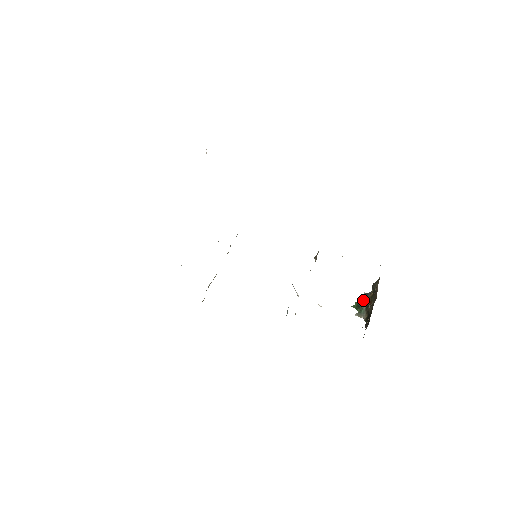
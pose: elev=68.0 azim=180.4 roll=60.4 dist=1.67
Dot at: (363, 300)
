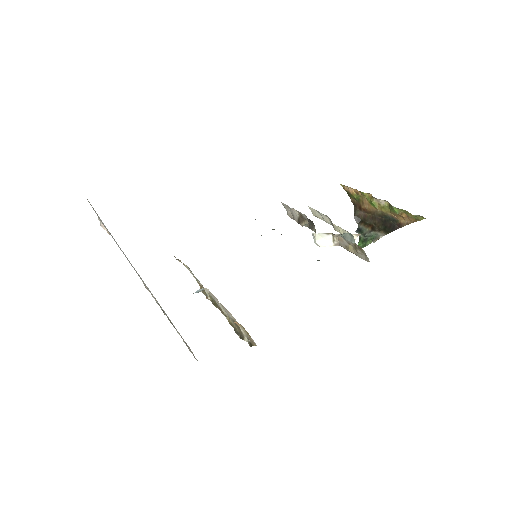
Dot at: occluded
